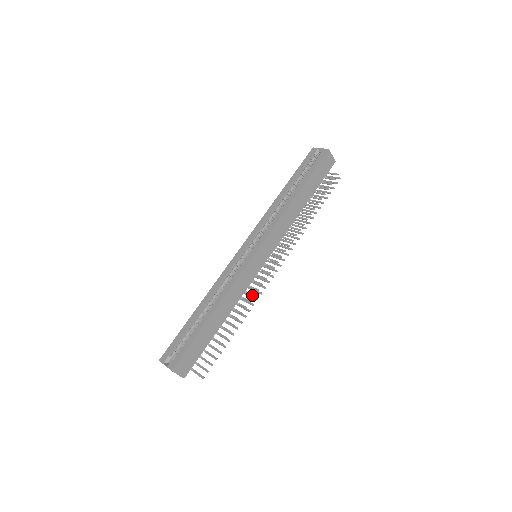
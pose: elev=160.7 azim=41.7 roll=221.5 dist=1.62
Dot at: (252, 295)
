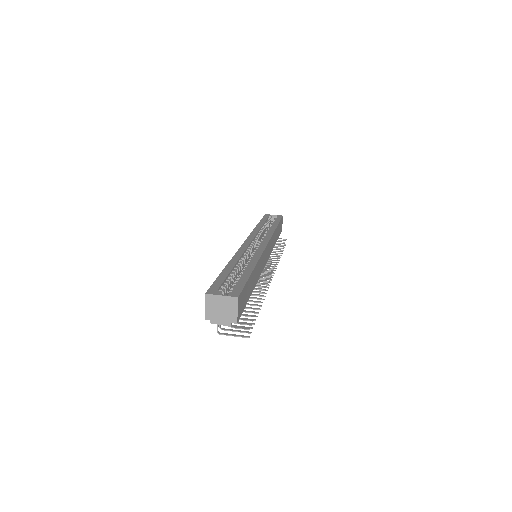
Dot at: (264, 283)
